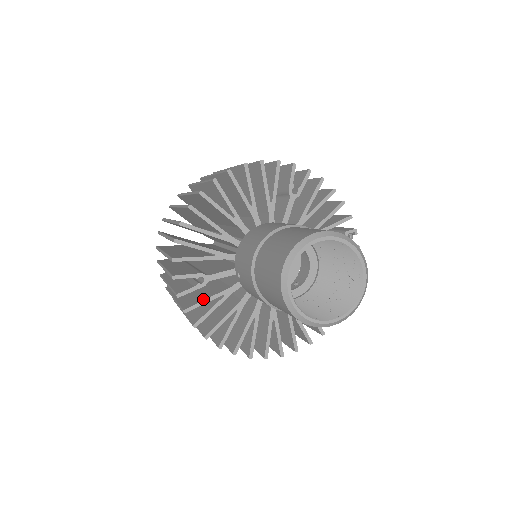
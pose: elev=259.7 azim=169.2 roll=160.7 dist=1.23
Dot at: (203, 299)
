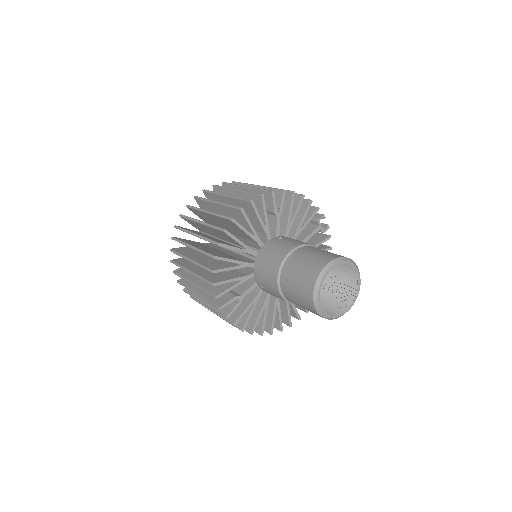
Dot at: (242, 311)
